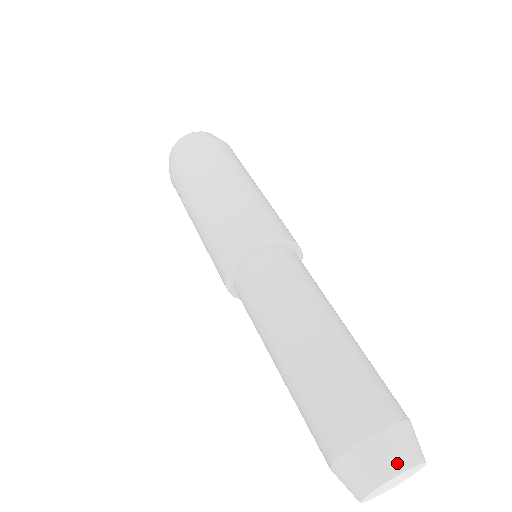
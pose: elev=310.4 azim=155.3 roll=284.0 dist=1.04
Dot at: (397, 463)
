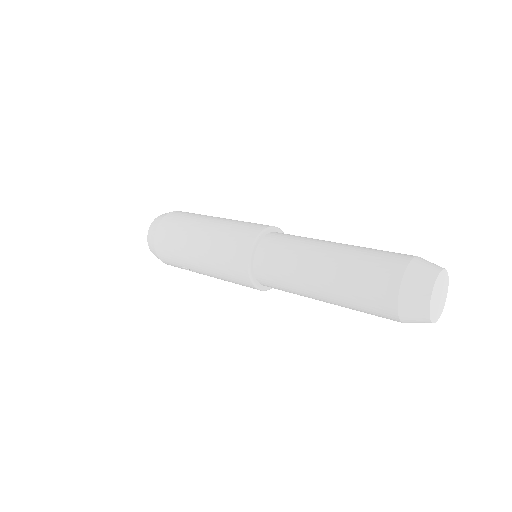
Dot at: (426, 284)
